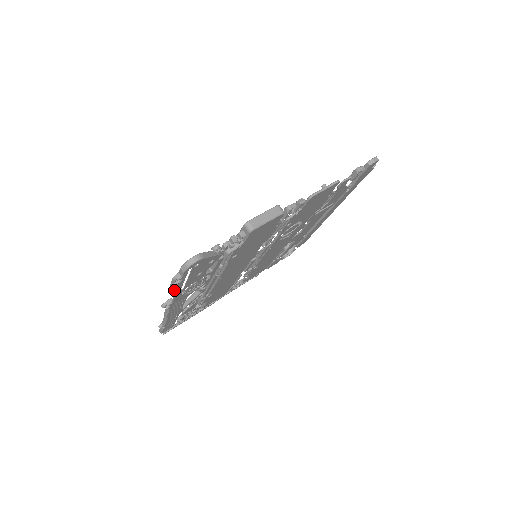
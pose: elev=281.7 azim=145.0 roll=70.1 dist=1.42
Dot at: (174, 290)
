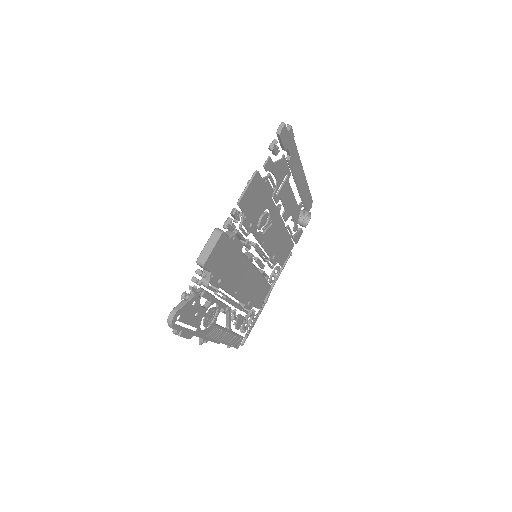
Dot at: (186, 336)
